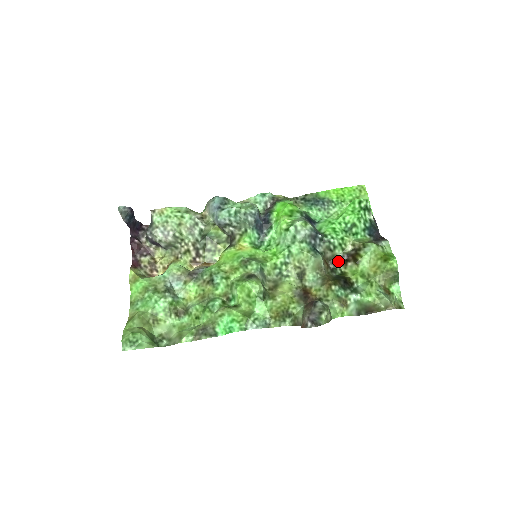
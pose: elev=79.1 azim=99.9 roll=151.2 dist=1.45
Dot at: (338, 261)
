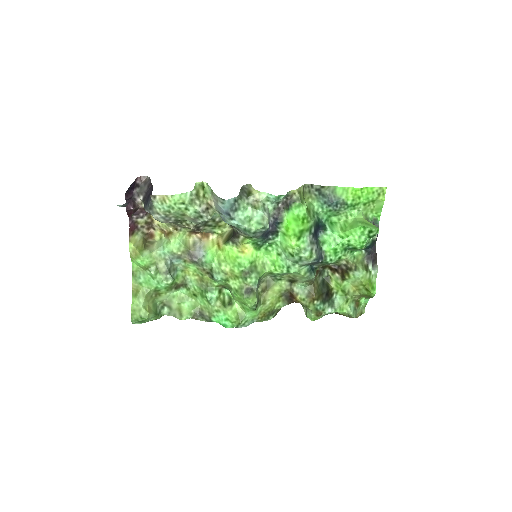
Dot at: (328, 266)
